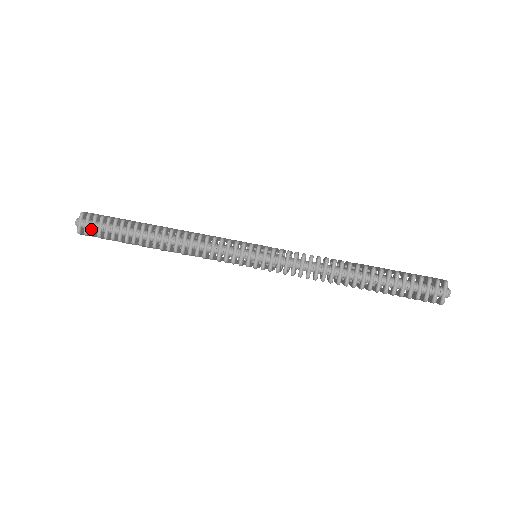
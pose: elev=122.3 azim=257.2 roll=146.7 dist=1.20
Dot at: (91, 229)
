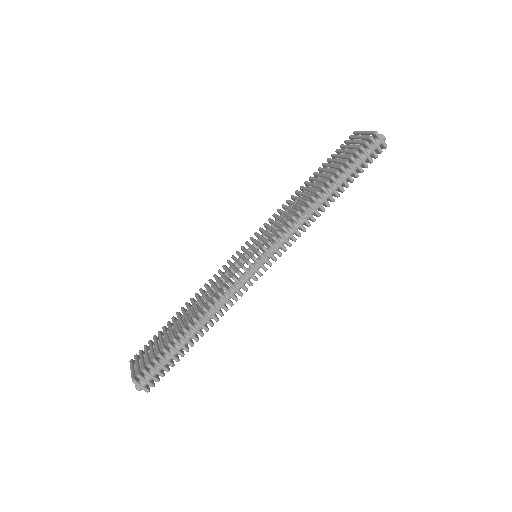
Dot at: occluded
